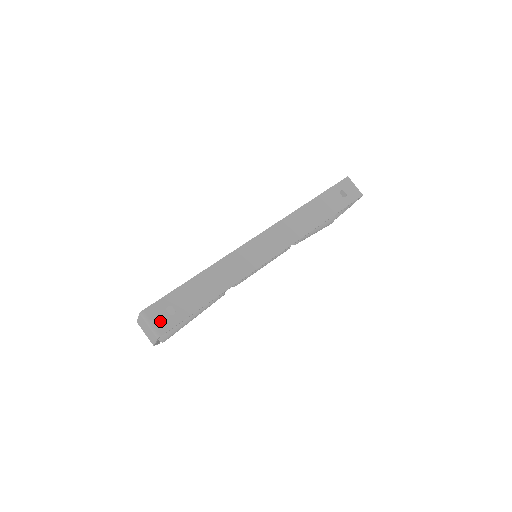
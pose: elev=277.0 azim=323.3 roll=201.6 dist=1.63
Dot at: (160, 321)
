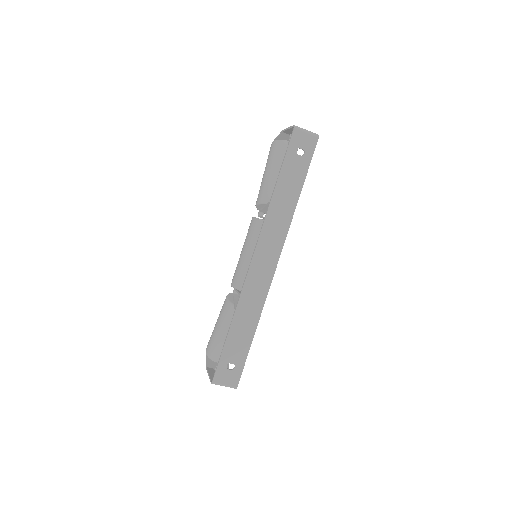
Dot at: (229, 379)
